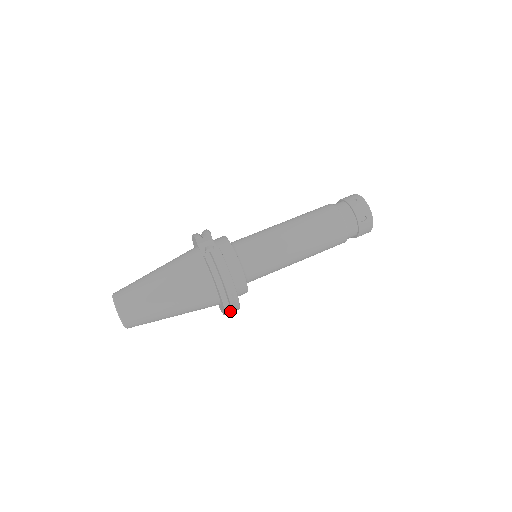
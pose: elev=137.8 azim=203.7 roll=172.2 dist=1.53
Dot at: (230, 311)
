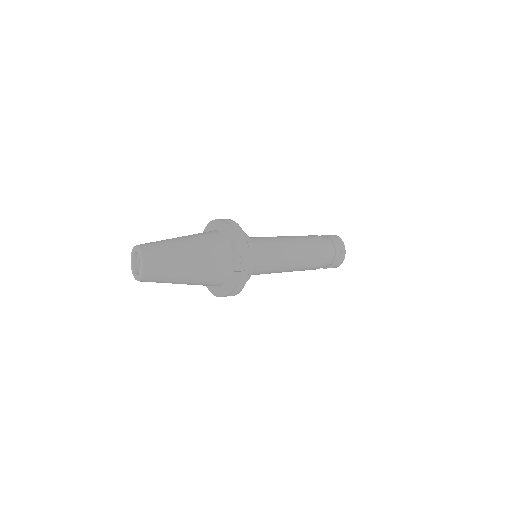
Dot at: occluded
